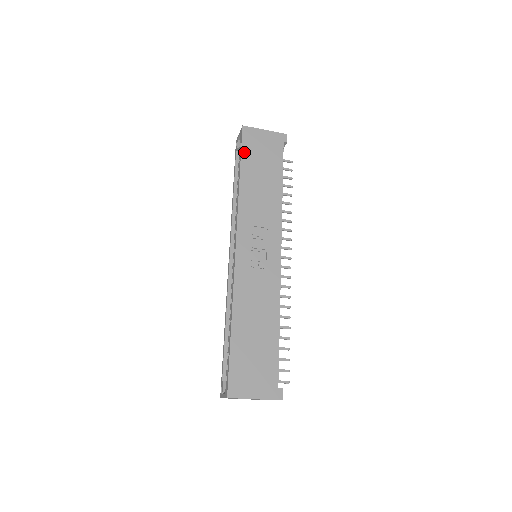
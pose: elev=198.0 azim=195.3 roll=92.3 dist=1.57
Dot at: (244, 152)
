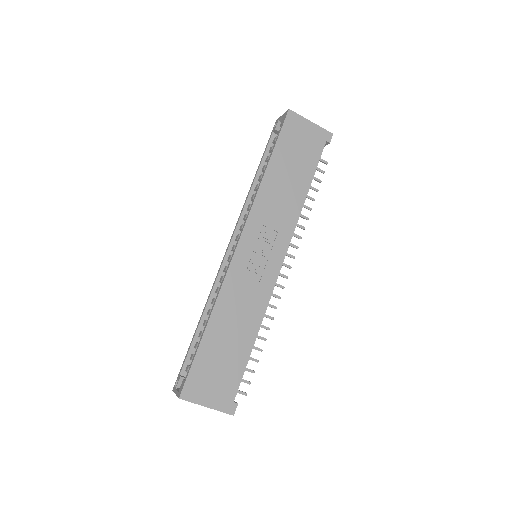
Dot at: (281, 140)
